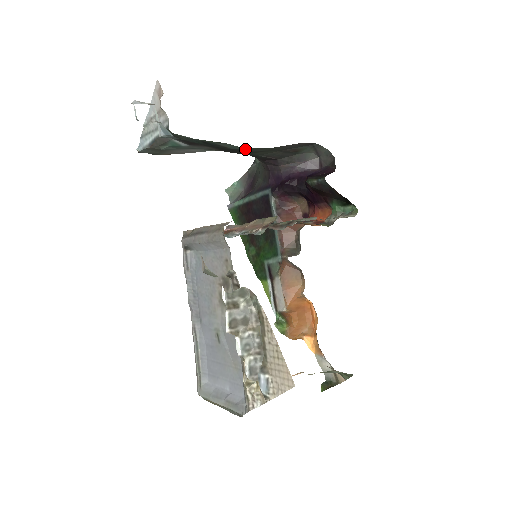
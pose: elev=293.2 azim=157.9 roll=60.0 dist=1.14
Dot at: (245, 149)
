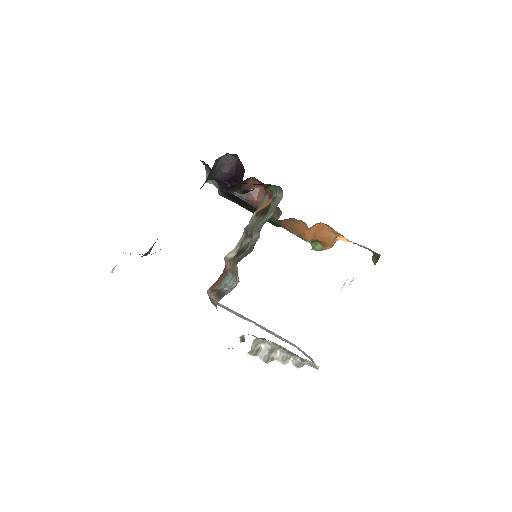
Dot at: occluded
